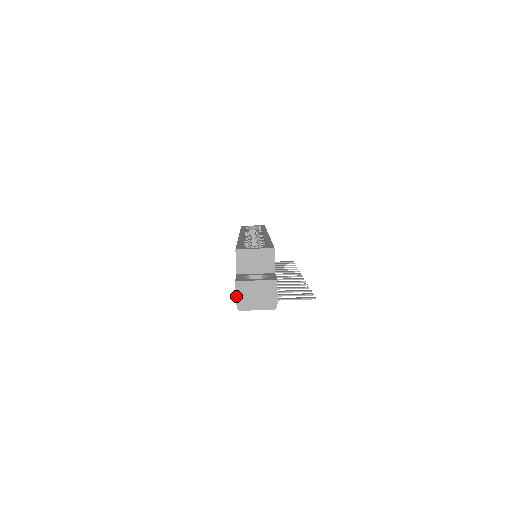
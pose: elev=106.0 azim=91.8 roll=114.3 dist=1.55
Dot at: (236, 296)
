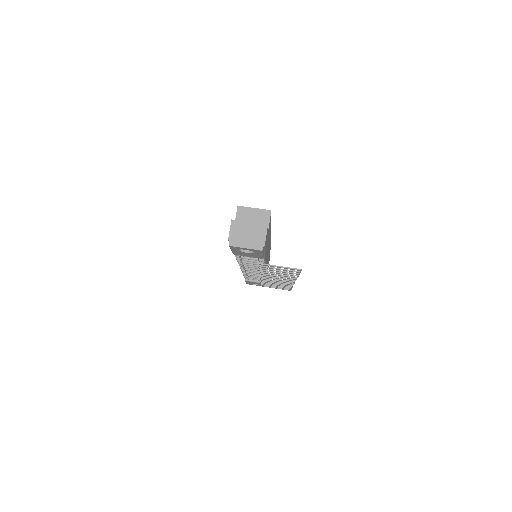
Dot at: (230, 232)
